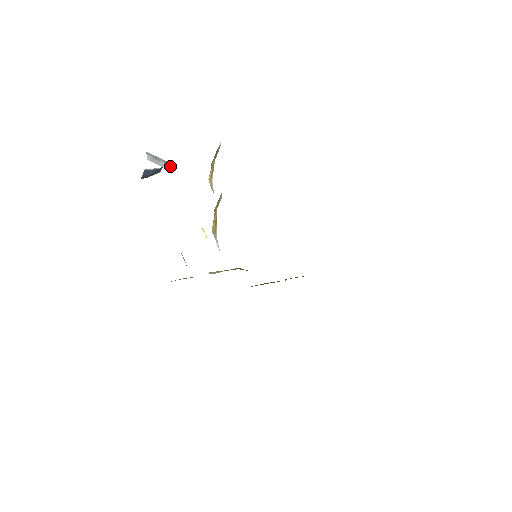
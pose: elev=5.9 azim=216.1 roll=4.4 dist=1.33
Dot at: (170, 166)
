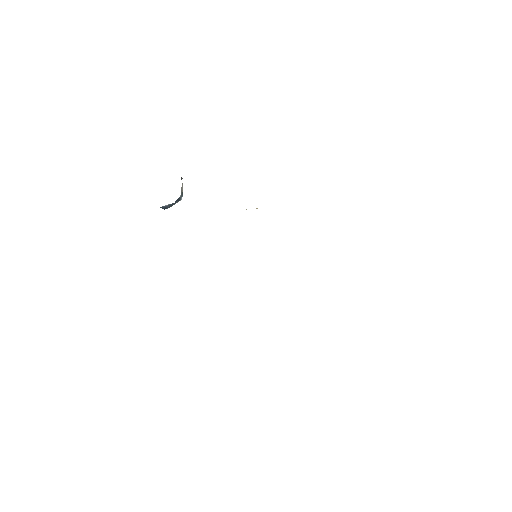
Dot at: occluded
